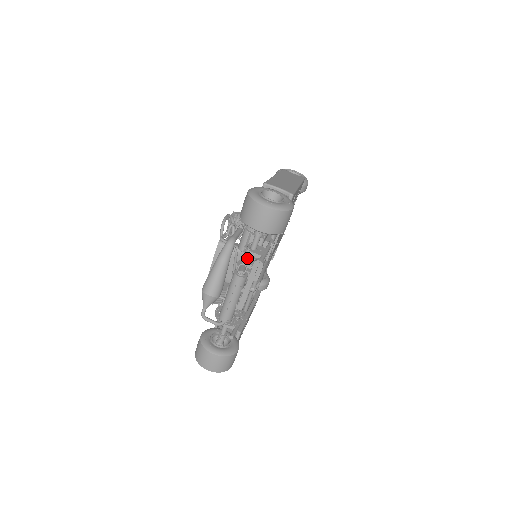
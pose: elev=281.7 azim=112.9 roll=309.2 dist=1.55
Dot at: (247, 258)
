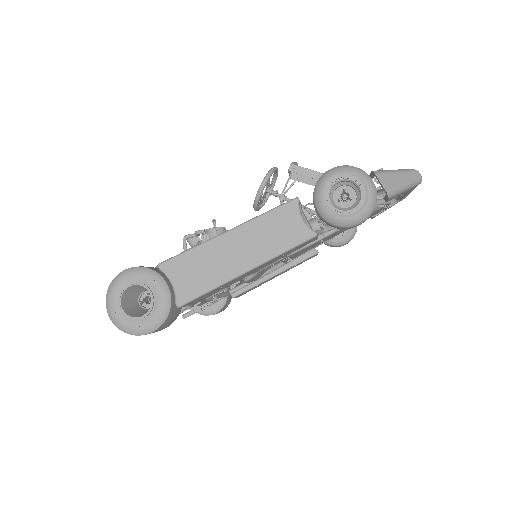
Dot at: occluded
